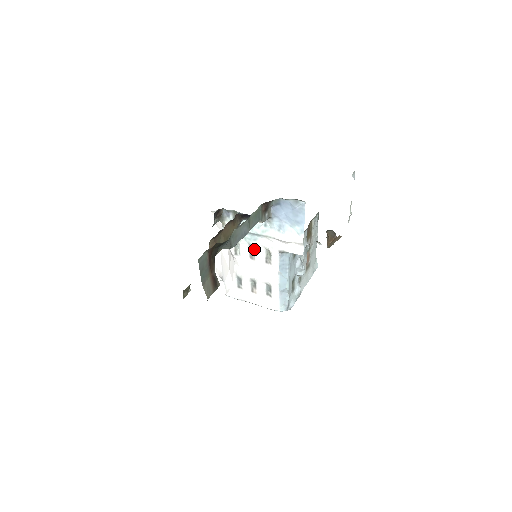
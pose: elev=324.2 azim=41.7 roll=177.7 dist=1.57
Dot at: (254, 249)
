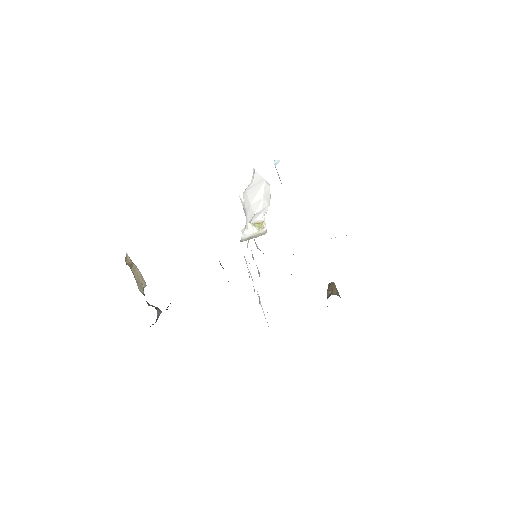
Dot at: occluded
